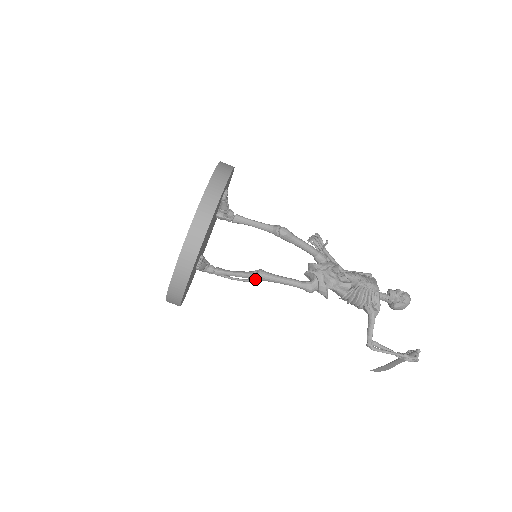
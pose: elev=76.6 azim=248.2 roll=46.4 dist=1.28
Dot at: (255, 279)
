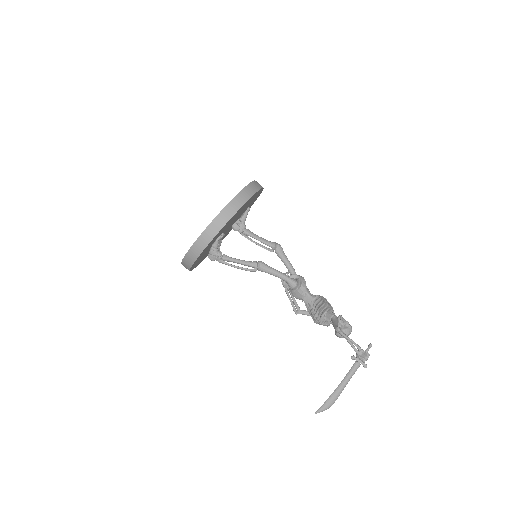
Dot at: (256, 265)
